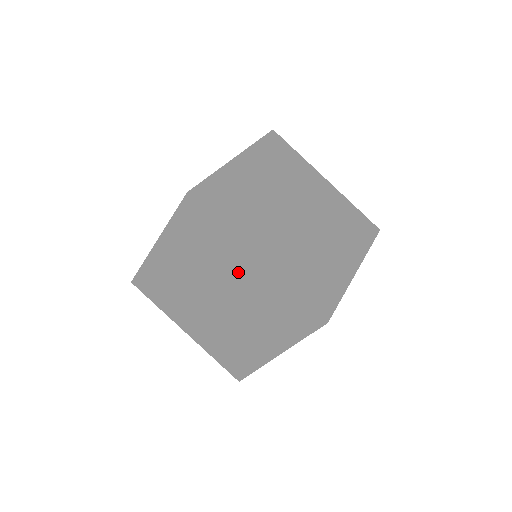
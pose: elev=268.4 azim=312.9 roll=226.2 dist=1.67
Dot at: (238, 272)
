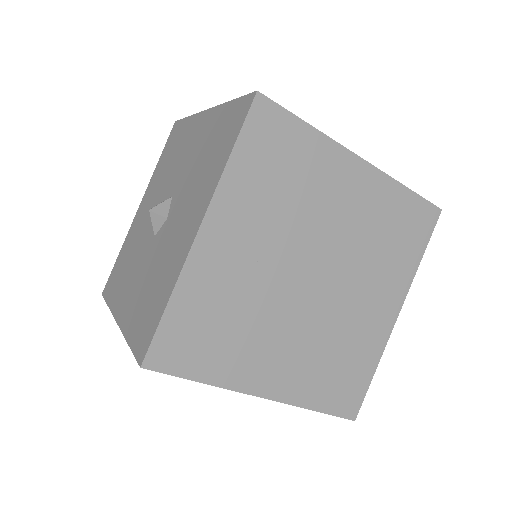
Dot at: occluded
